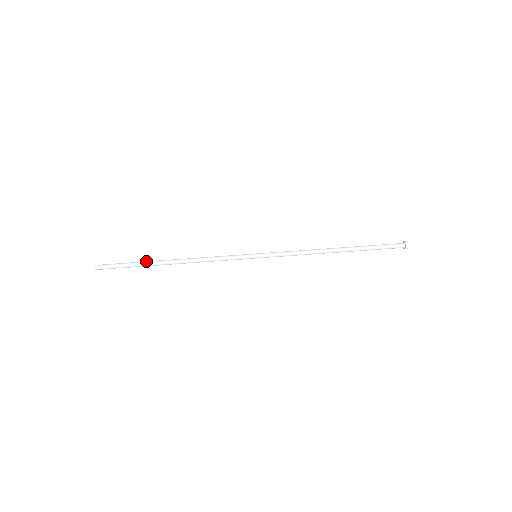
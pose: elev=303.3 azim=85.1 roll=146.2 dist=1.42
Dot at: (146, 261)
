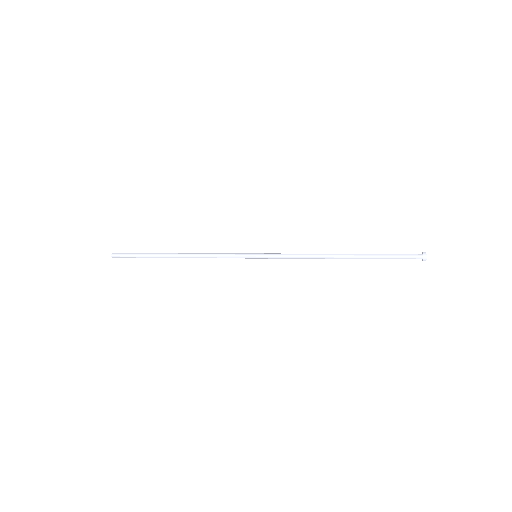
Dot at: (155, 253)
